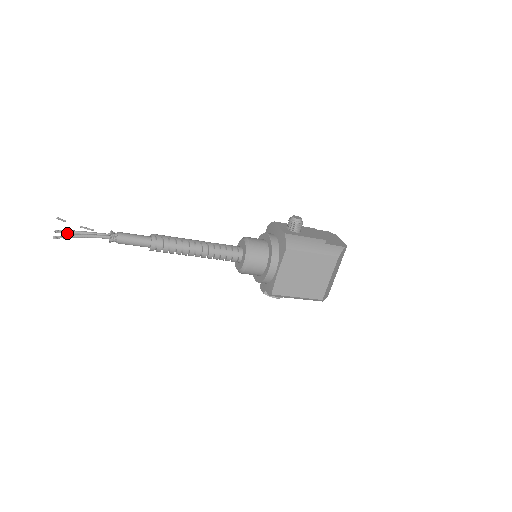
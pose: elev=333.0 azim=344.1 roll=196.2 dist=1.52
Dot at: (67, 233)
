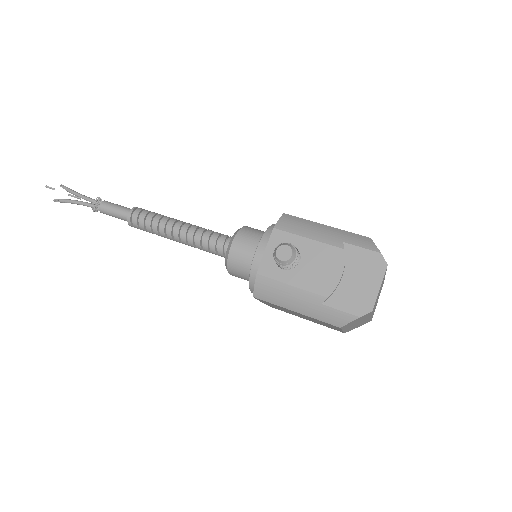
Dot at: (68, 191)
